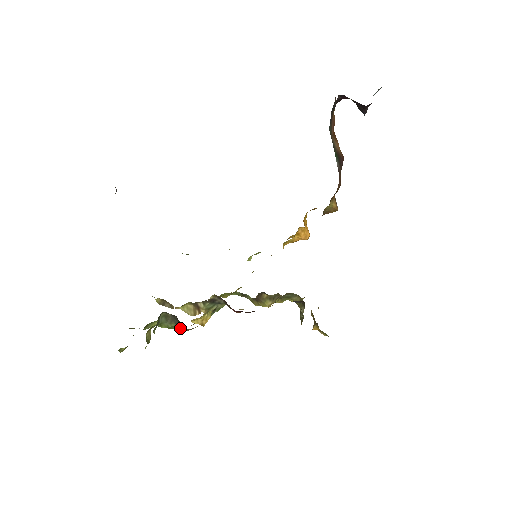
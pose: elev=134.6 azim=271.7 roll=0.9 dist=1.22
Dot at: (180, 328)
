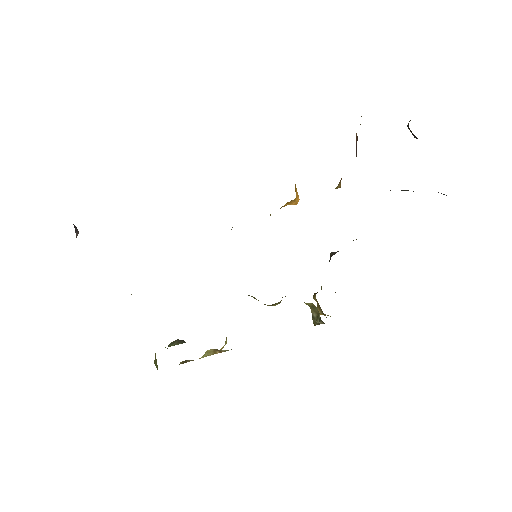
Dot at: occluded
